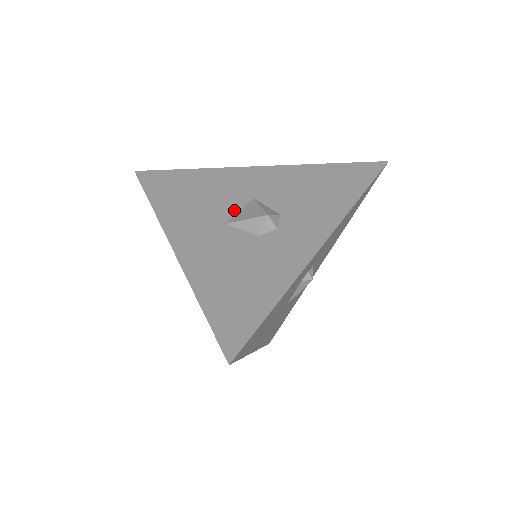
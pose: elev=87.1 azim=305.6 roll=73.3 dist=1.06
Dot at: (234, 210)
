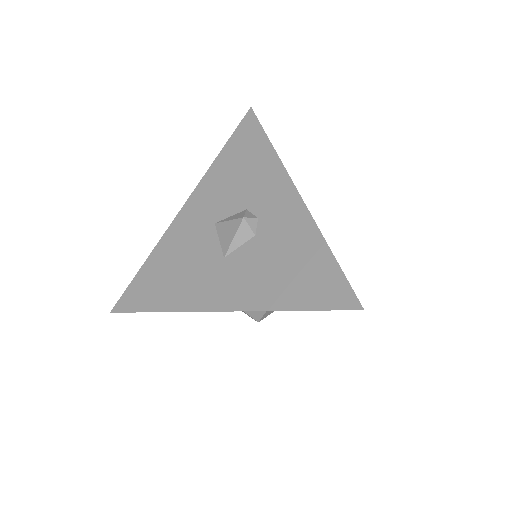
Dot at: (215, 244)
